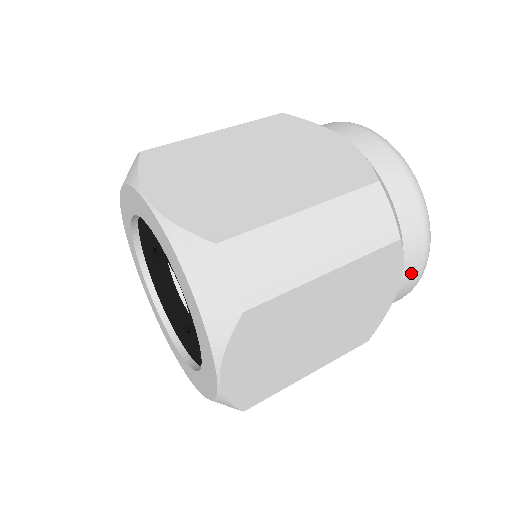
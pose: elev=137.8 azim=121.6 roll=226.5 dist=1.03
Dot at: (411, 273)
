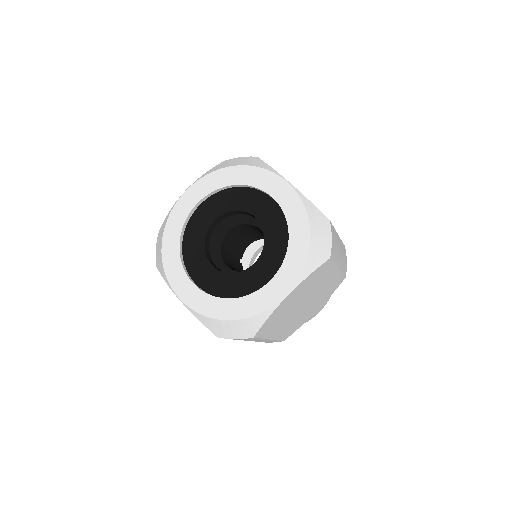
Dot at: (322, 306)
